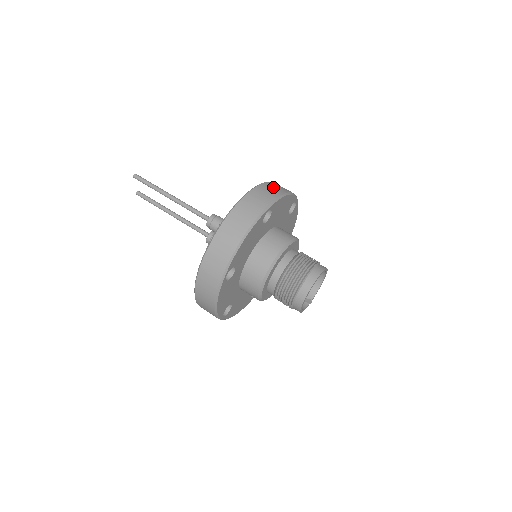
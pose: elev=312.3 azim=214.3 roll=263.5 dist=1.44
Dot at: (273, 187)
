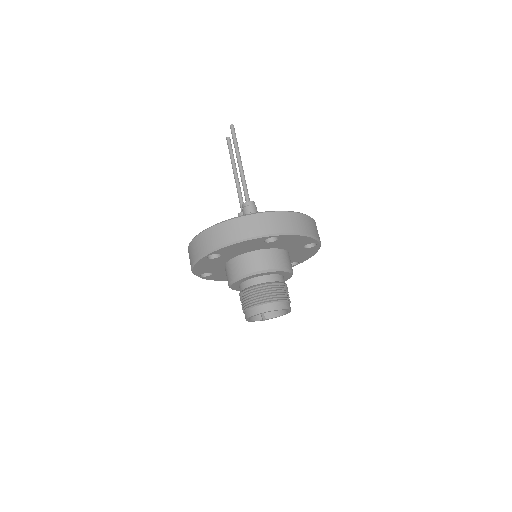
Dot at: (299, 221)
